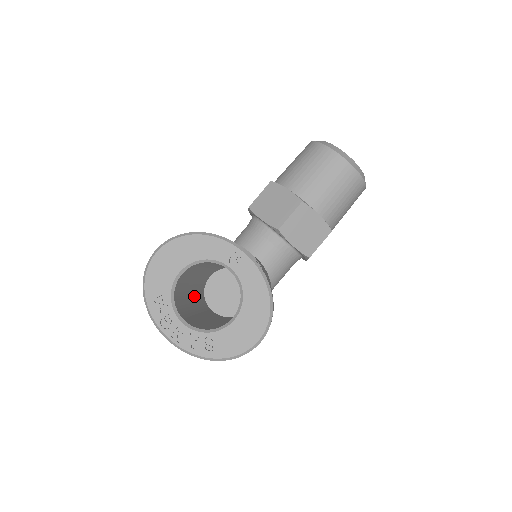
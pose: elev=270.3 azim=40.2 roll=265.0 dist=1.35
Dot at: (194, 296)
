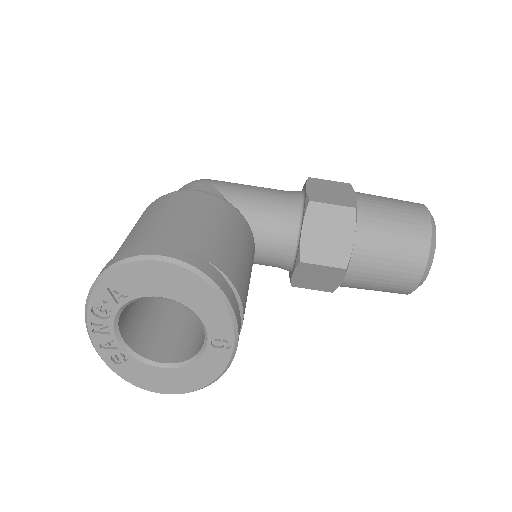
Dot at: occluded
